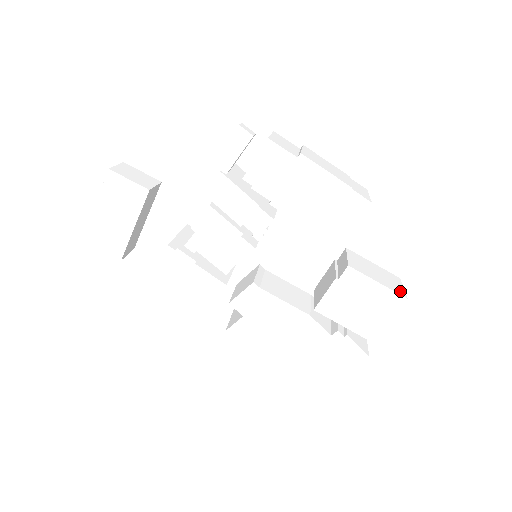
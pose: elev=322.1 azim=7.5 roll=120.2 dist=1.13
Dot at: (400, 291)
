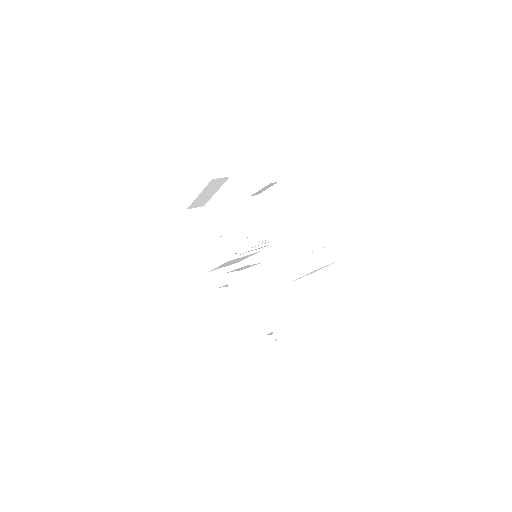
Dot at: (316, 339)
